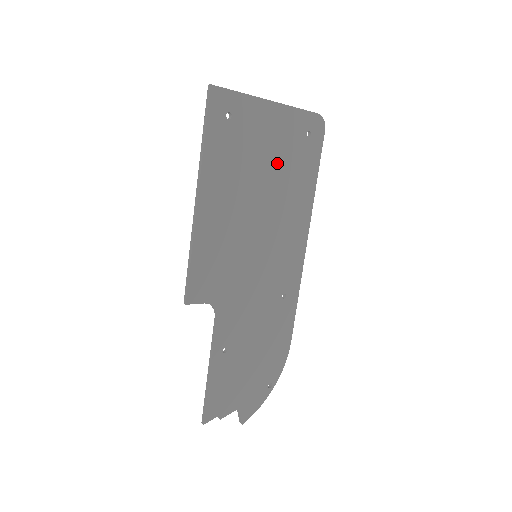
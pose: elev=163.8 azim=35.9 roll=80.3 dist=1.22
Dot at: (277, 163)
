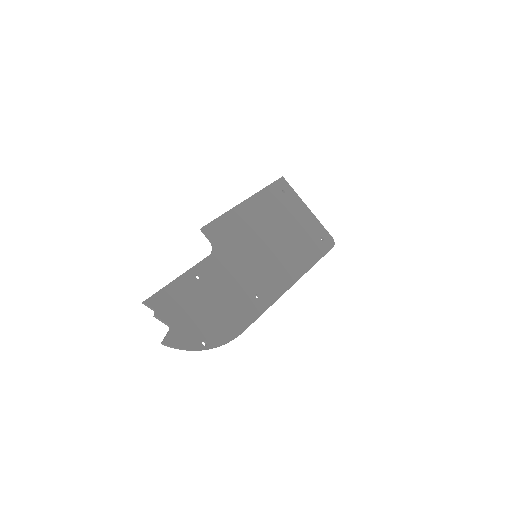
Dot at: (297, 231)
